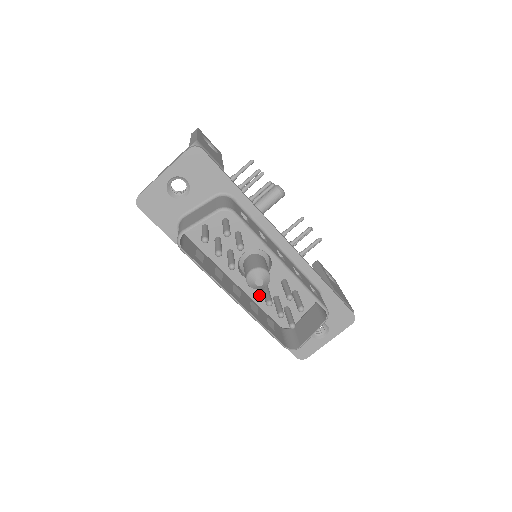
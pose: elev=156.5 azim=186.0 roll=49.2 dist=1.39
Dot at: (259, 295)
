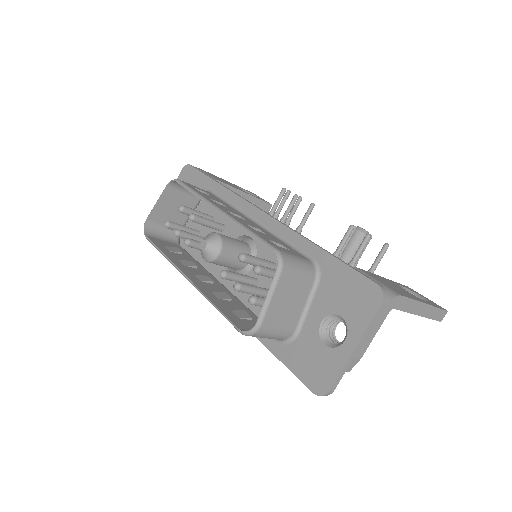
Dot at: occluded
